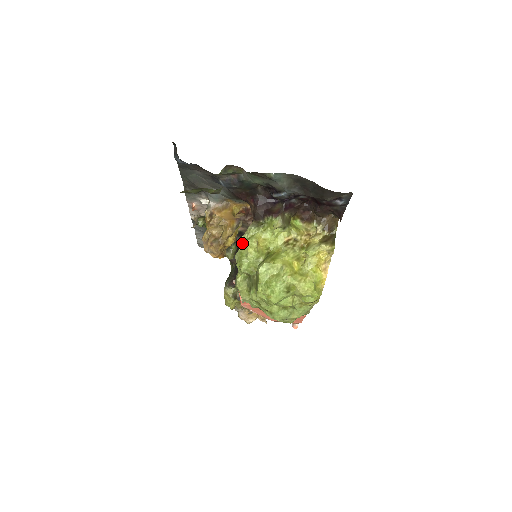
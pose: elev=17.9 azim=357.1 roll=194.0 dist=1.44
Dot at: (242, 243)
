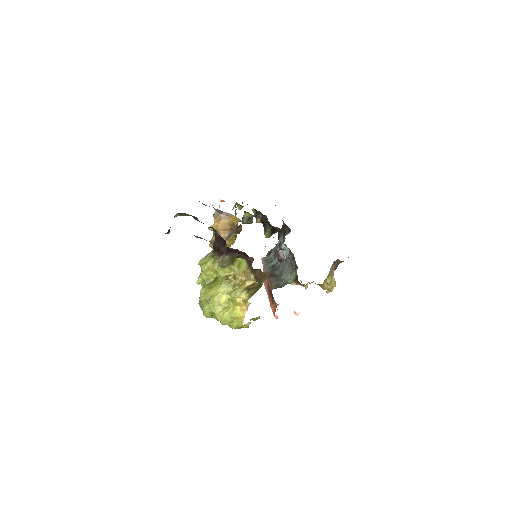
Dot at: (200, 264)
